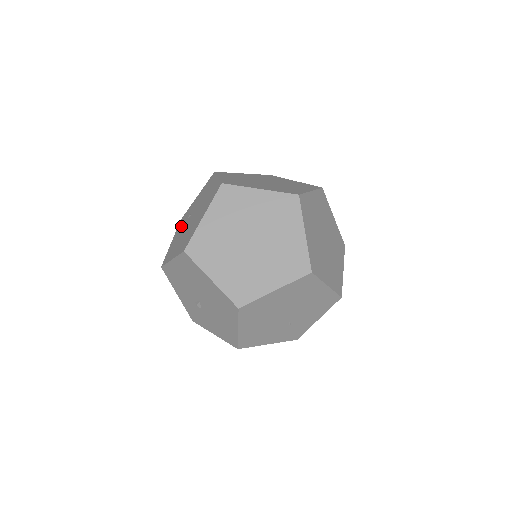
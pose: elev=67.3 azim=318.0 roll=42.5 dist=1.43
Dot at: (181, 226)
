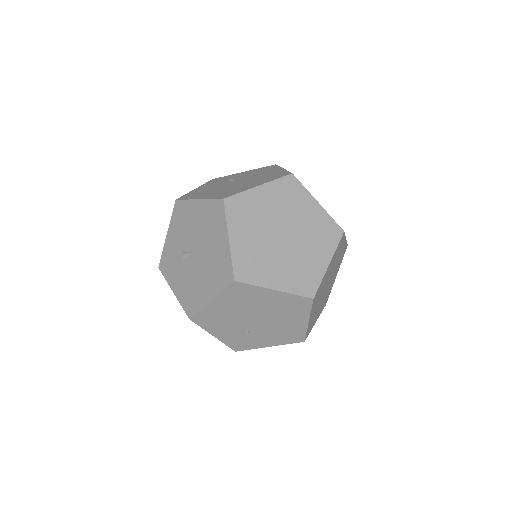
Dot at: (215, 183)
